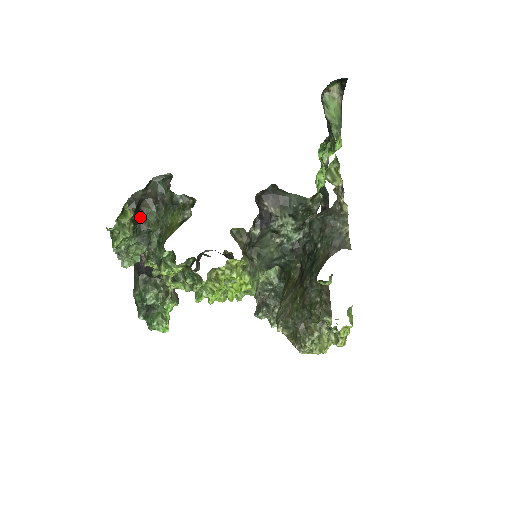
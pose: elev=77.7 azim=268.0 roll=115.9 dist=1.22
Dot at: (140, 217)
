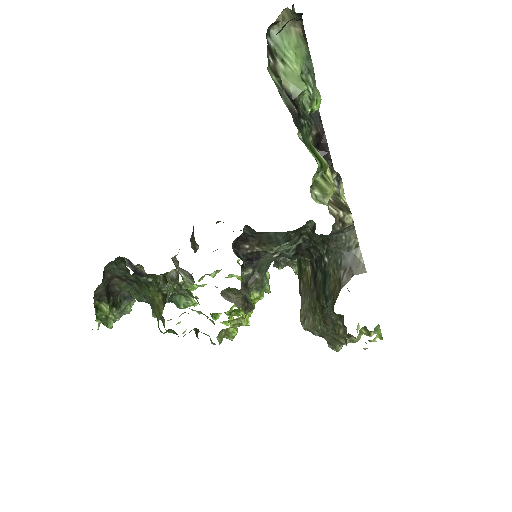
Dot at: (116, 295)
